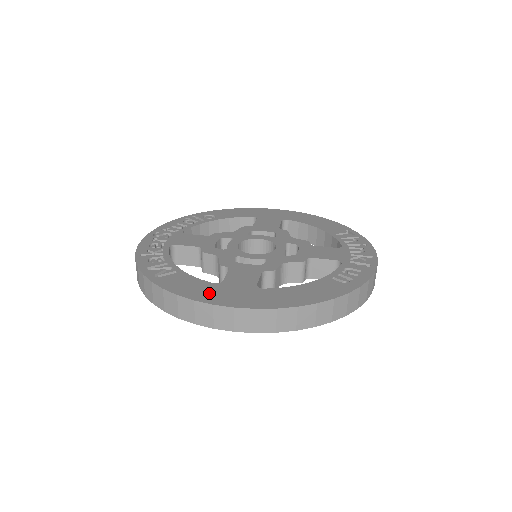
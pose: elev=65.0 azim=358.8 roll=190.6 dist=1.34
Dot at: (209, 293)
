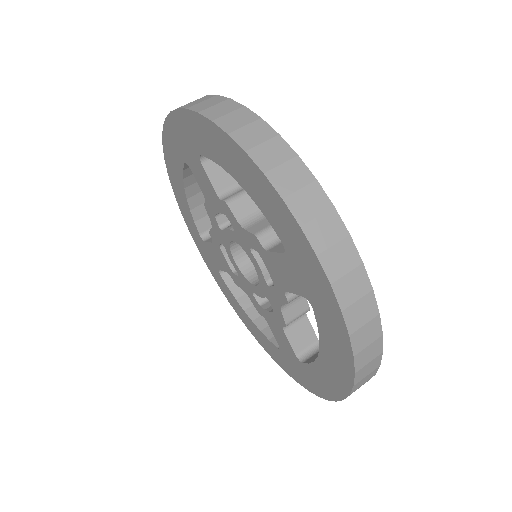
Dot at: occluded
